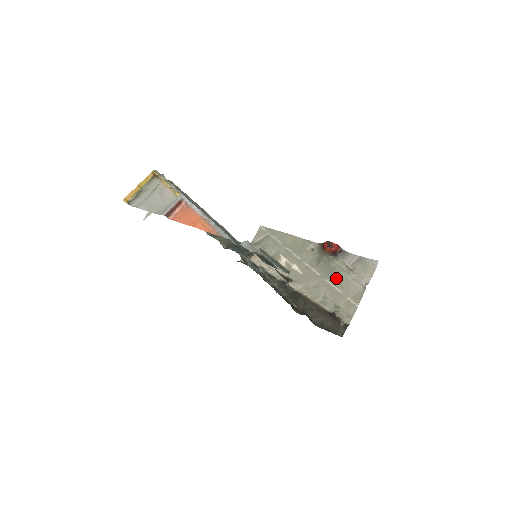
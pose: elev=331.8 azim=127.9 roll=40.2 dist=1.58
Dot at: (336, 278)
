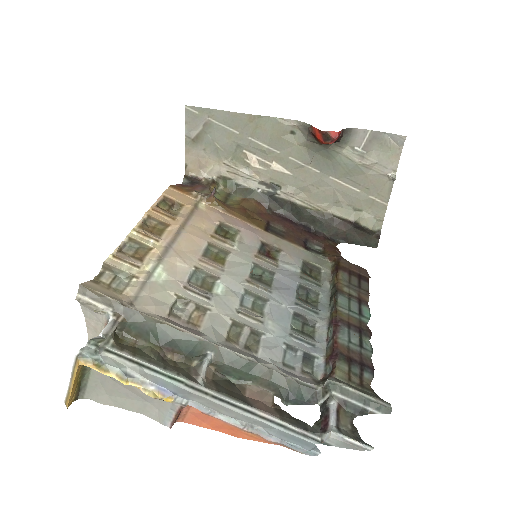
Dot at: (346, 174)
